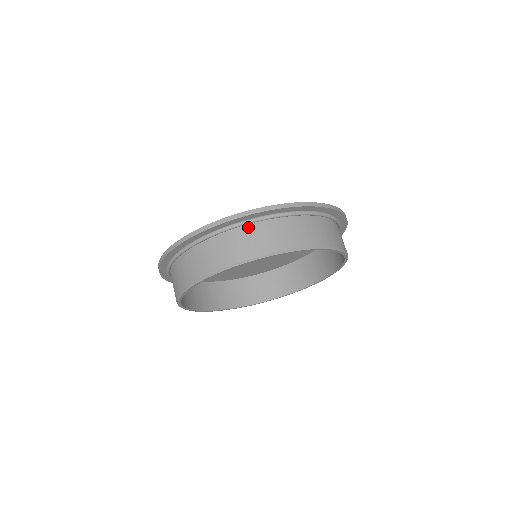
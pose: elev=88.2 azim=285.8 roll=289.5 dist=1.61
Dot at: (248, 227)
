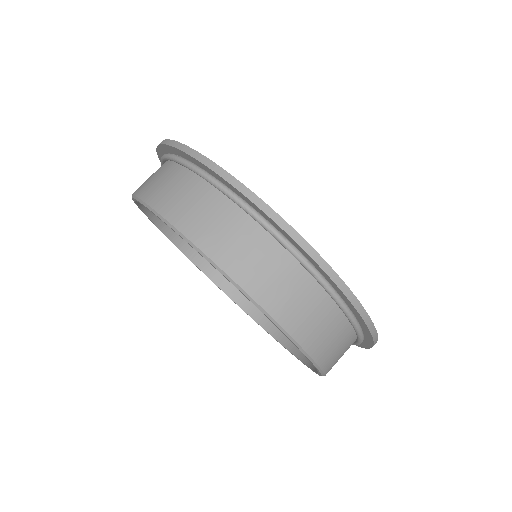
Dot at: (261, 231)
